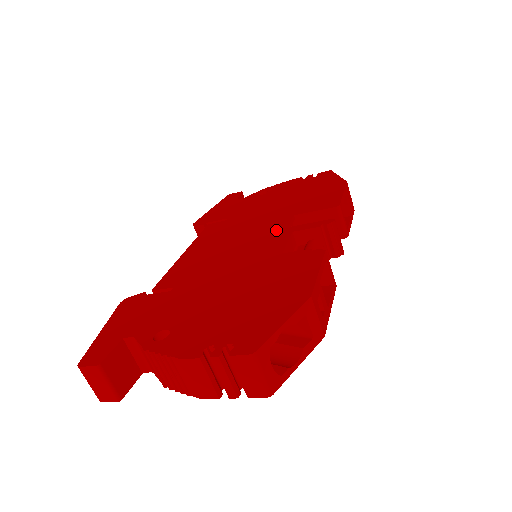
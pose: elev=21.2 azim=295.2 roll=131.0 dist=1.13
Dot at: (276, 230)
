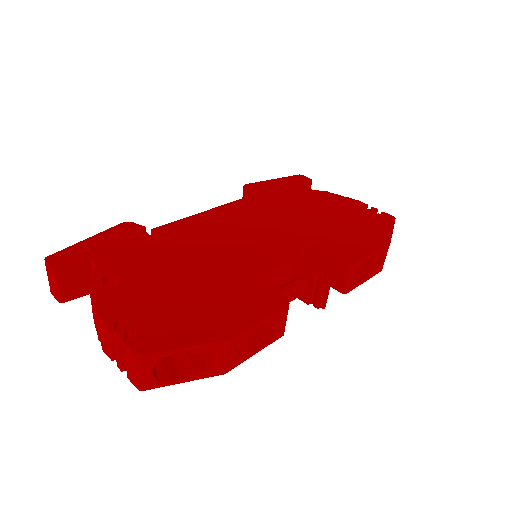
Dot at: (284, 247)
